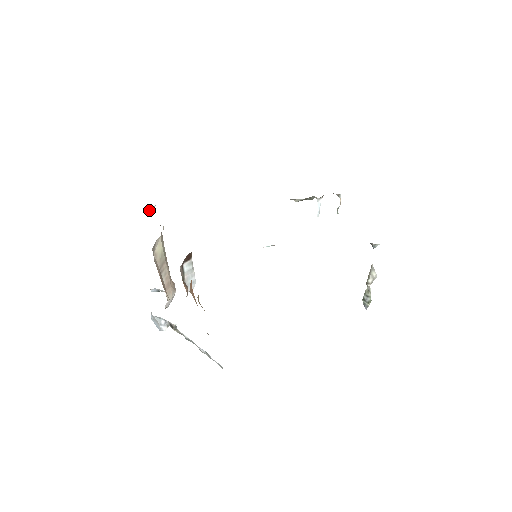
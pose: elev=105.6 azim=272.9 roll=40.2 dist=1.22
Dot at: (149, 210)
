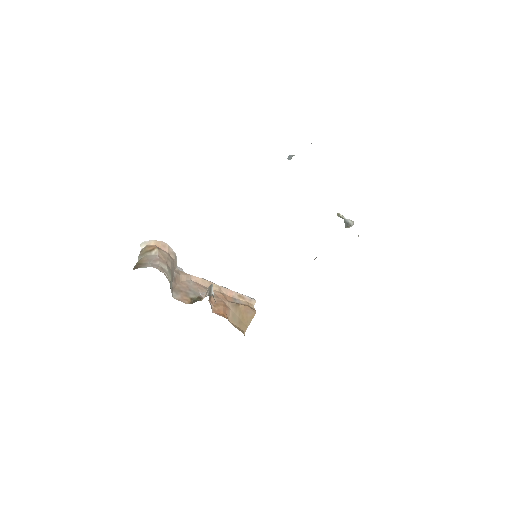
Dot at: occluded
